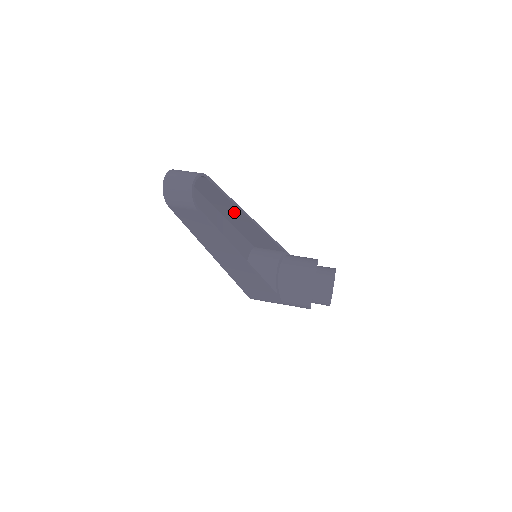
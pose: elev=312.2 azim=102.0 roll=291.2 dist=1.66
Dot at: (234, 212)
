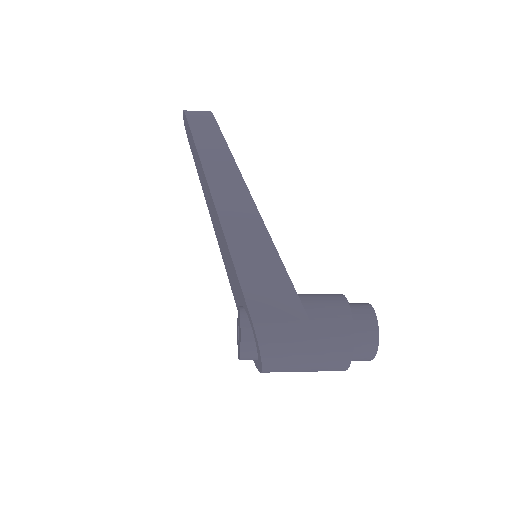
Dot at: occluded
